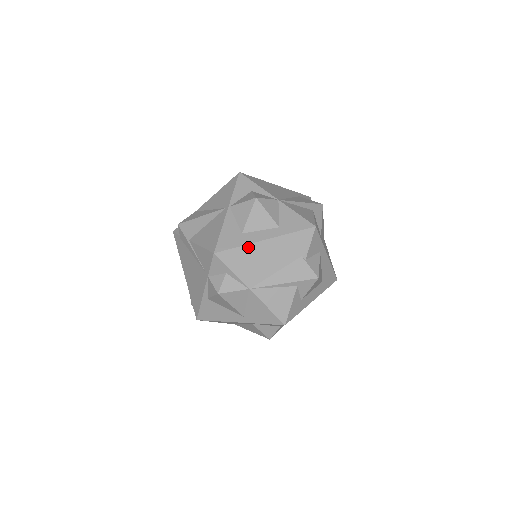
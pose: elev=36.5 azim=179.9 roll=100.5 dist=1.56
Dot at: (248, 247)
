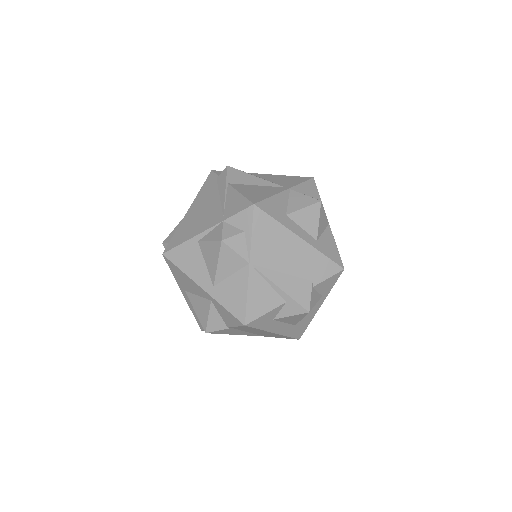
Dot at: (283, 229)
